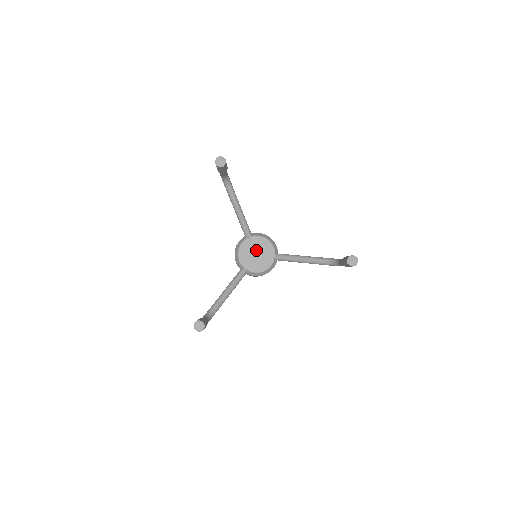
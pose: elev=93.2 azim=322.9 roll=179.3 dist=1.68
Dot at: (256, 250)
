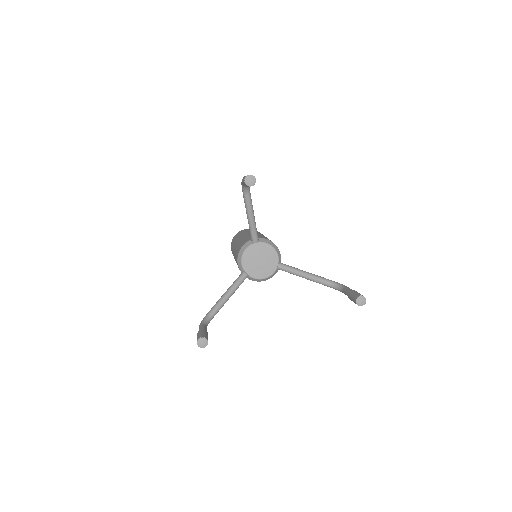
Dot at: (260, 257)
